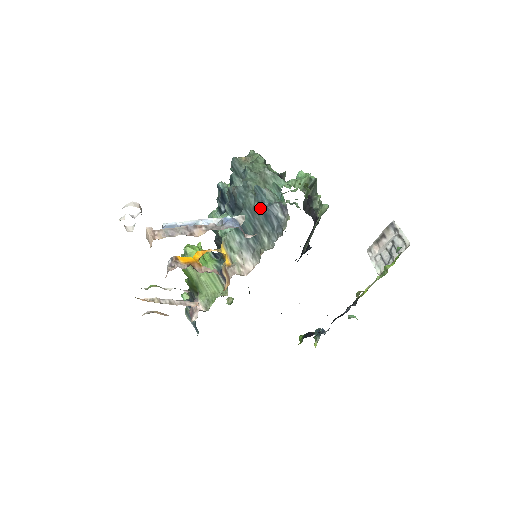
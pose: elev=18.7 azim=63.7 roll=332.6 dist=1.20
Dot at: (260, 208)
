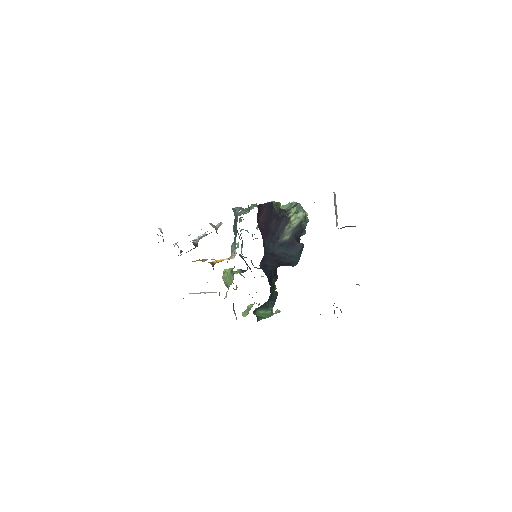
Dot at: (235, 218)
